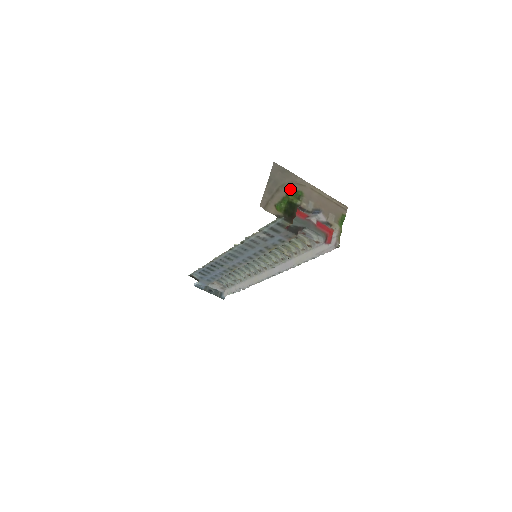
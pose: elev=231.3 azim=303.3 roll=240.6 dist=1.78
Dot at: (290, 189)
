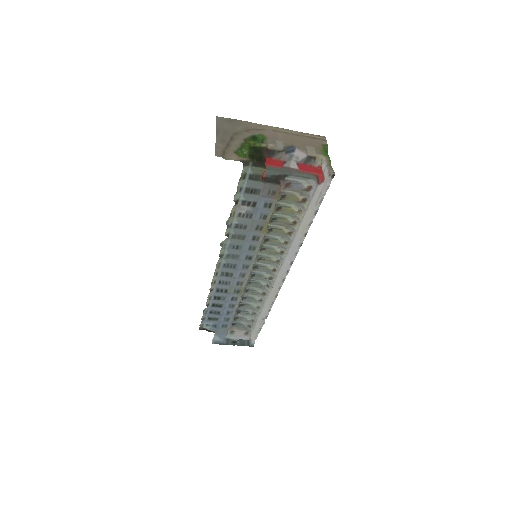
Dot at: (247, 135)
